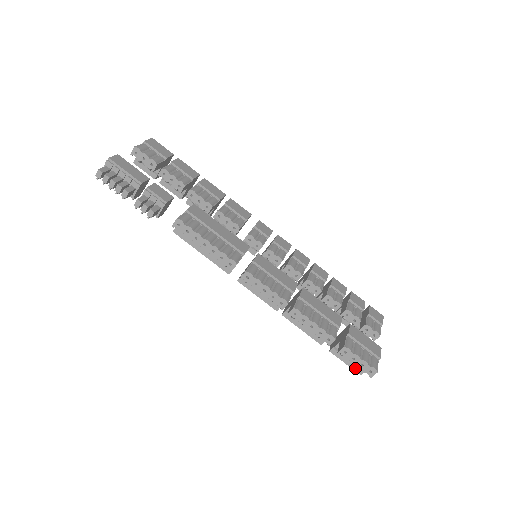
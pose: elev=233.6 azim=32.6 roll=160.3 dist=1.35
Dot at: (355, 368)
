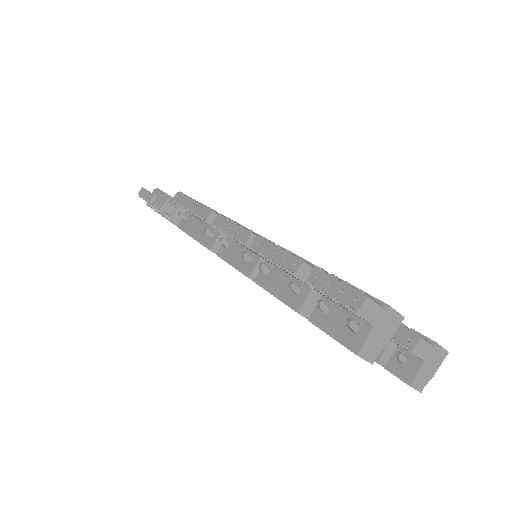
Dot at: (347, 342)
